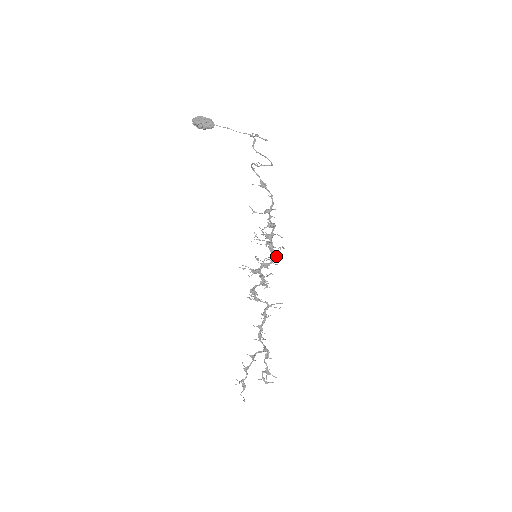
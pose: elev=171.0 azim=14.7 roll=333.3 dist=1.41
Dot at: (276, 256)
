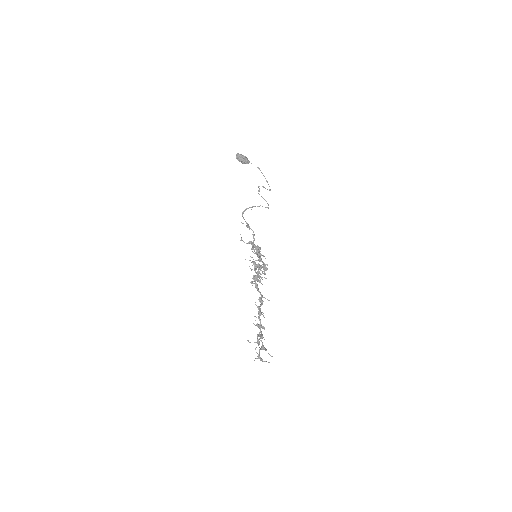
Dot at: (265, 265)
